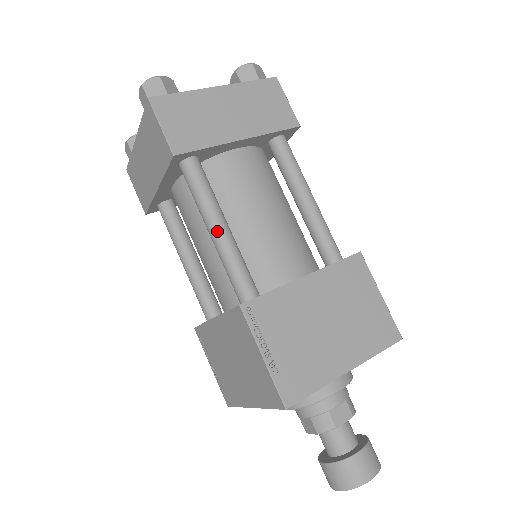
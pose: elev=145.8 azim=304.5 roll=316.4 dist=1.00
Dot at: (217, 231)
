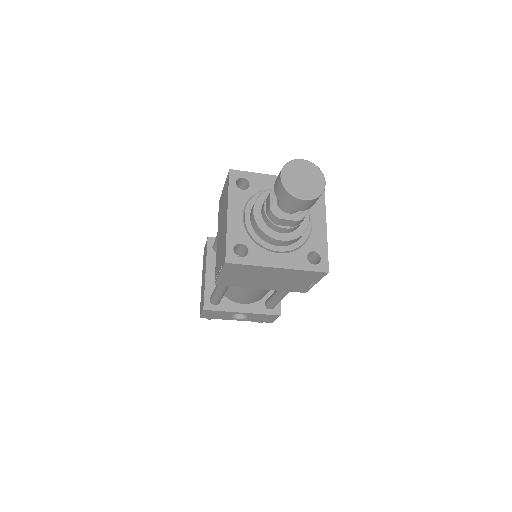
Dot at: occluded
